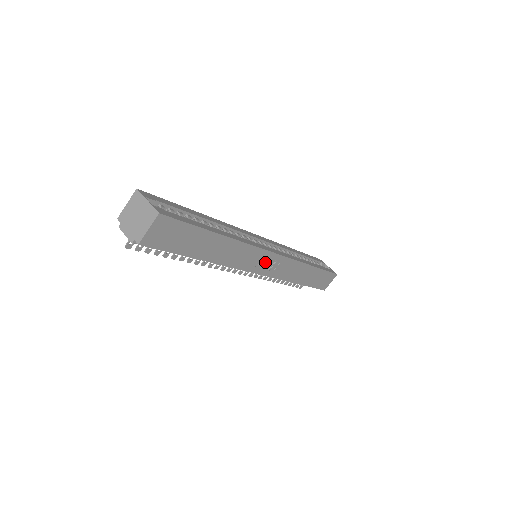
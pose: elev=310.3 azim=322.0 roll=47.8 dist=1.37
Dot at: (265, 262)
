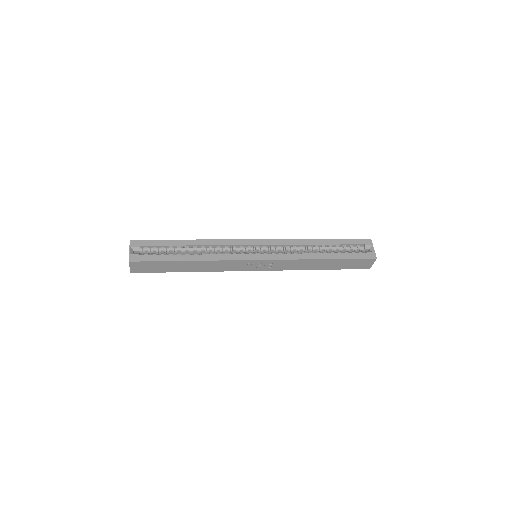
Dot at: (253, 265)
